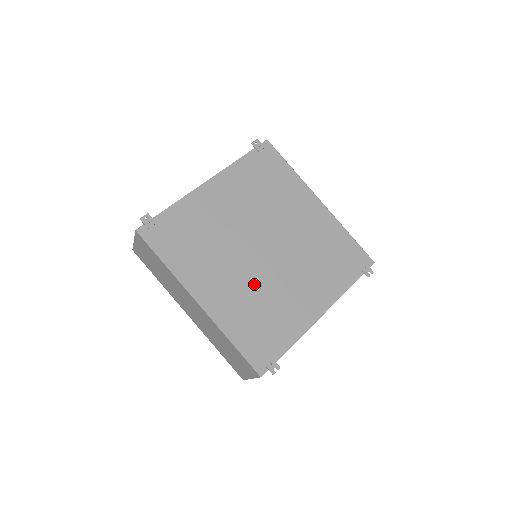
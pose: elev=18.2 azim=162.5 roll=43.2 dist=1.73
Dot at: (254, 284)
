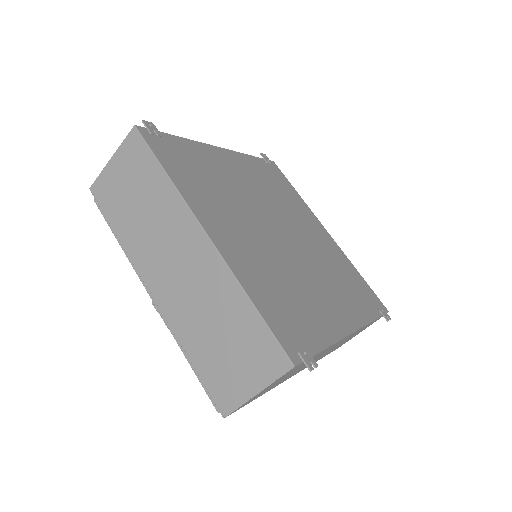
Dot at: (274, 257)
